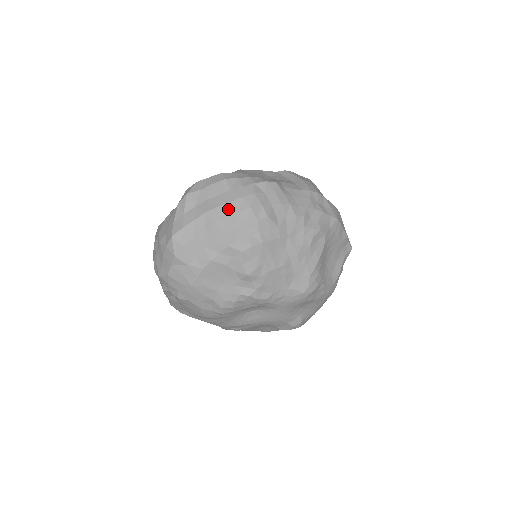
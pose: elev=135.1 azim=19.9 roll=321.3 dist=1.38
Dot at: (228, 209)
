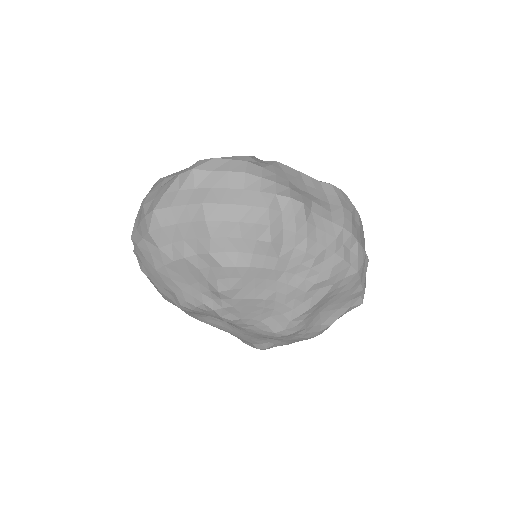
Dot at: (228, 212)
